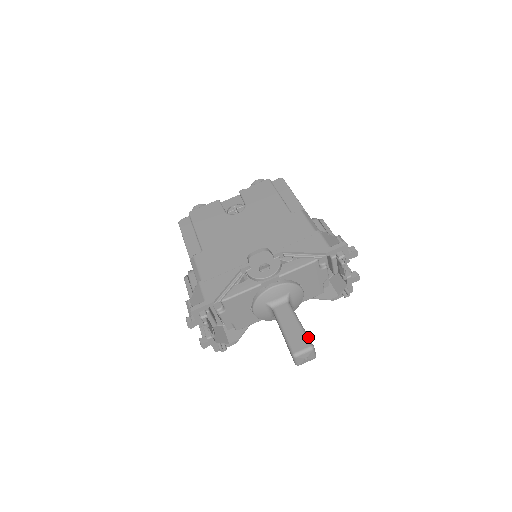
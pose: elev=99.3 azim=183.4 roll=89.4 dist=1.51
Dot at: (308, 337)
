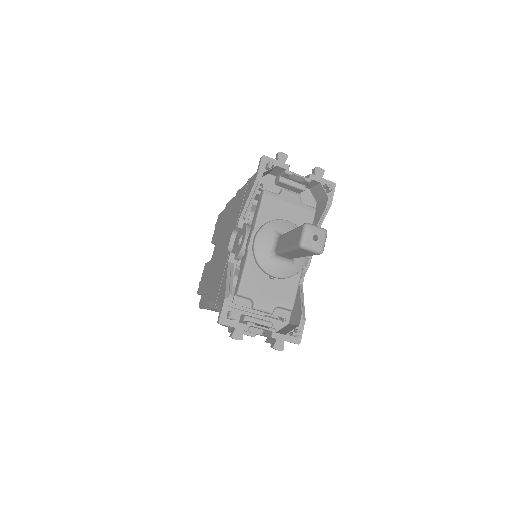
Dot at: (300, 226)
